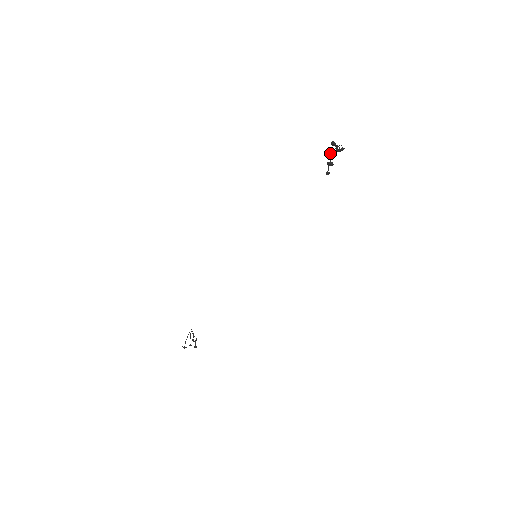
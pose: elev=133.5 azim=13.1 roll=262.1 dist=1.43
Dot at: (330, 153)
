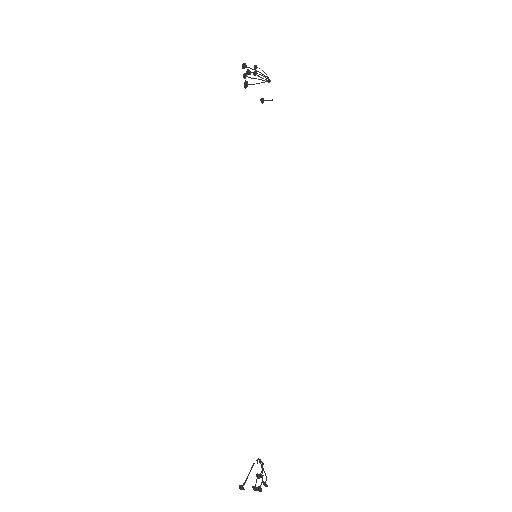
Dot at: occluded
